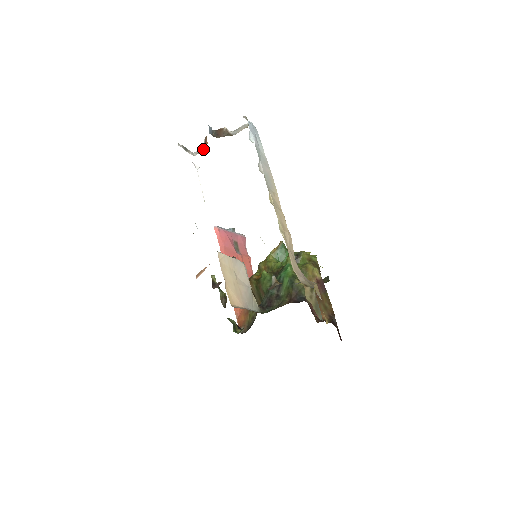
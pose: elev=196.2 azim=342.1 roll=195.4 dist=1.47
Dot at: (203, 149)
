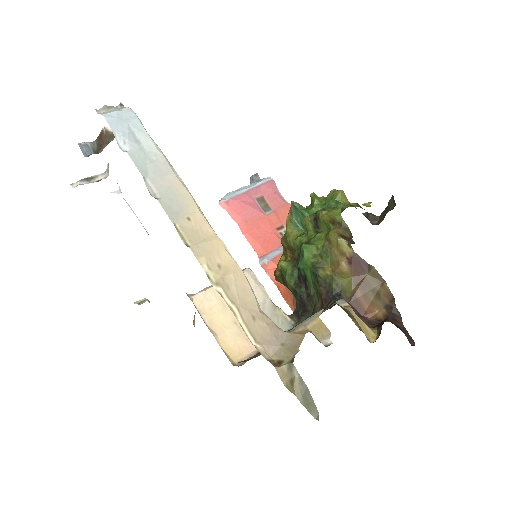
Dot at: (108, 164)
